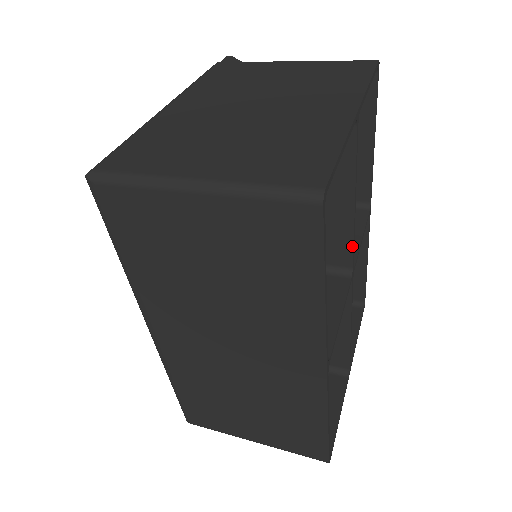
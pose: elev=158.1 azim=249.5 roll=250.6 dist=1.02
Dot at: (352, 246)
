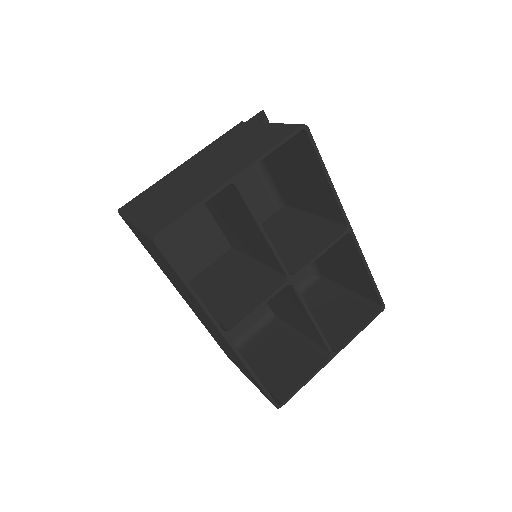
Dot at: (278, 261)
